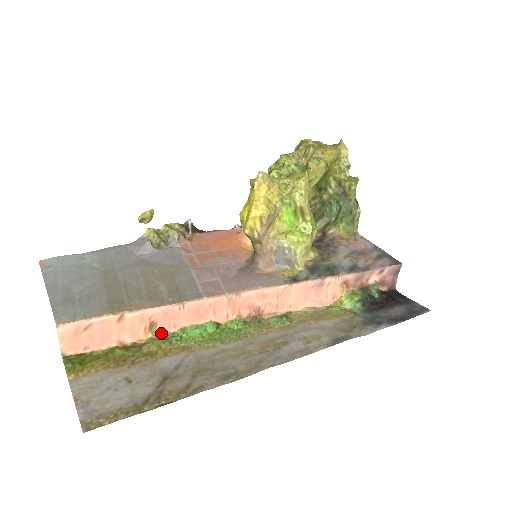
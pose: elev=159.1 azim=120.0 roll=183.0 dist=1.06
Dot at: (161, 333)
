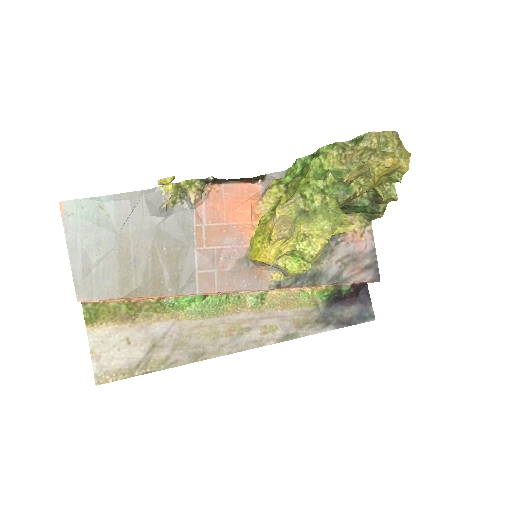
Dot at: (159, 297)
